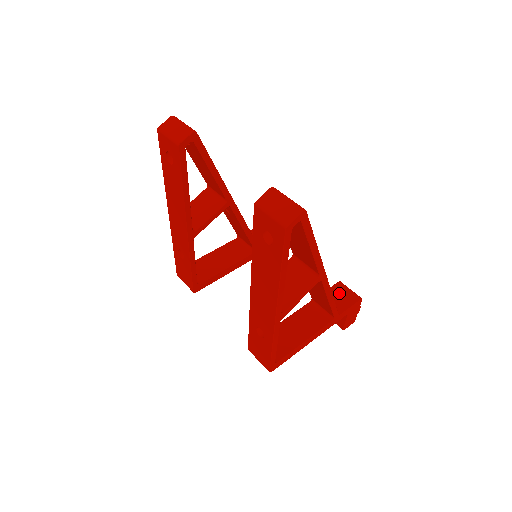
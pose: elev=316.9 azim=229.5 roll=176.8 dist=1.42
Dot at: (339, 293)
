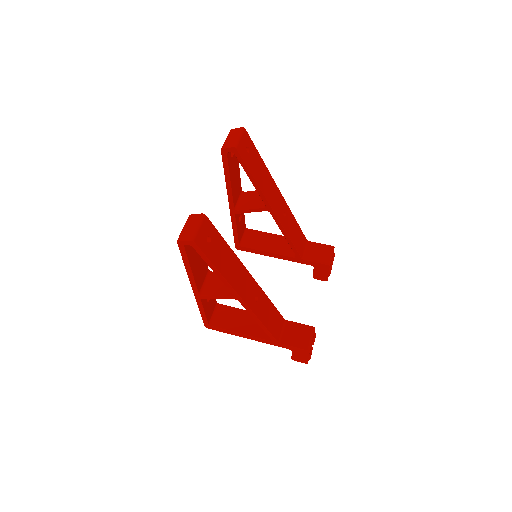
Dot at: (301, 332)
